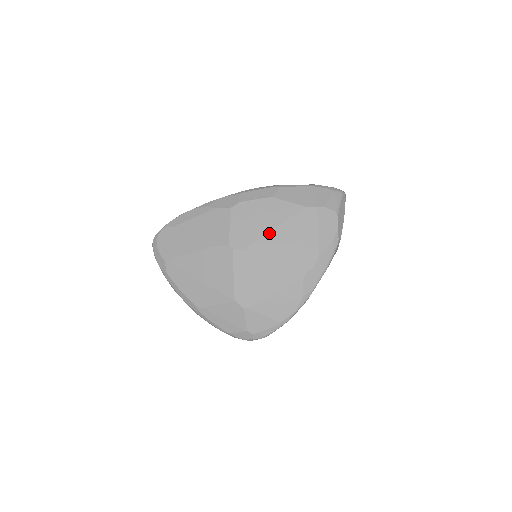
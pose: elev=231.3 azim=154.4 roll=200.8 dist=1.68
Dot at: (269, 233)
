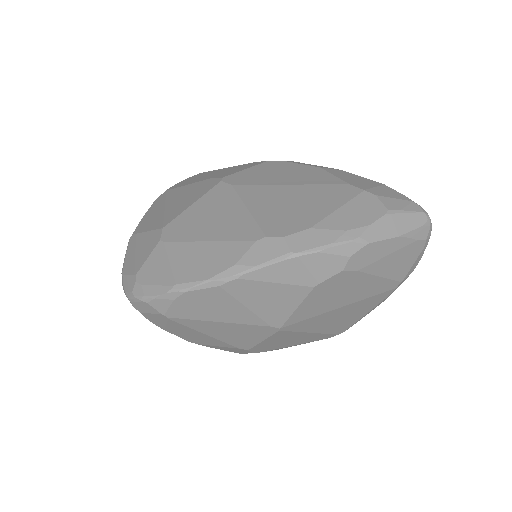
Dot at: (275, 185)
